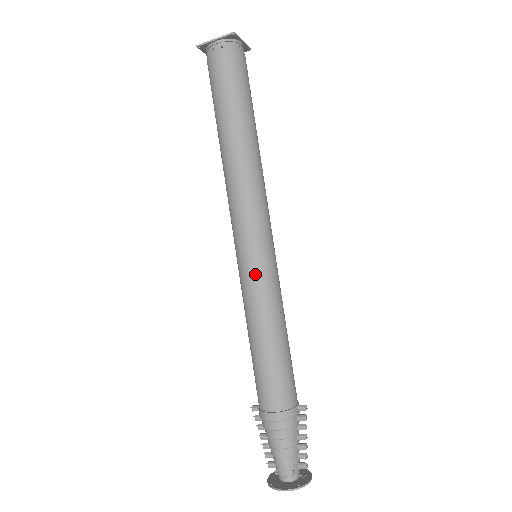
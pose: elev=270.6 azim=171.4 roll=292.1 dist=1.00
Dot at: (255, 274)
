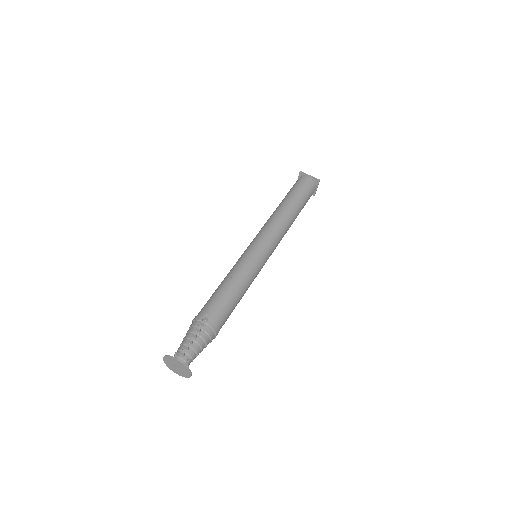
Dot at: occluded
